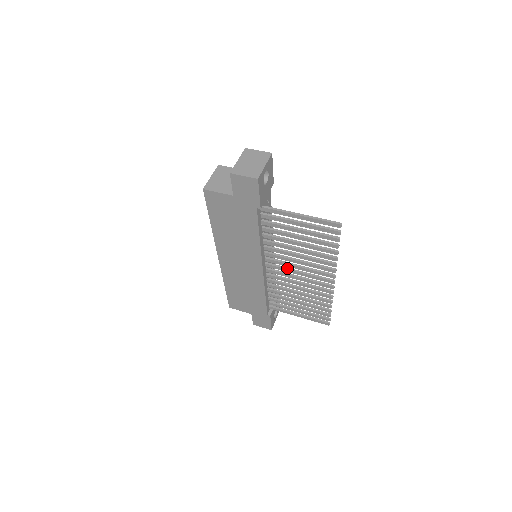
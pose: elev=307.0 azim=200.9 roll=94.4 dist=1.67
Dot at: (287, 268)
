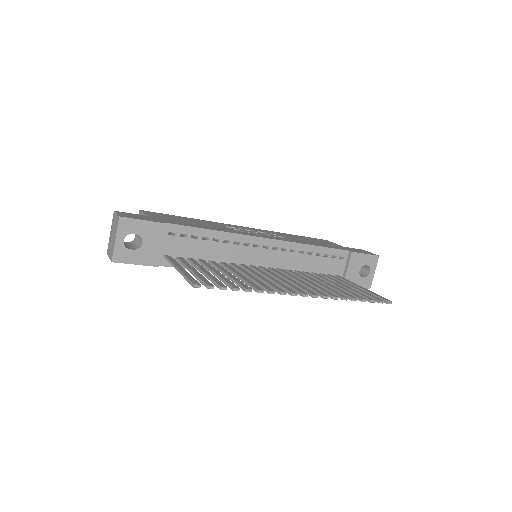
Dot at: (271, 275)
